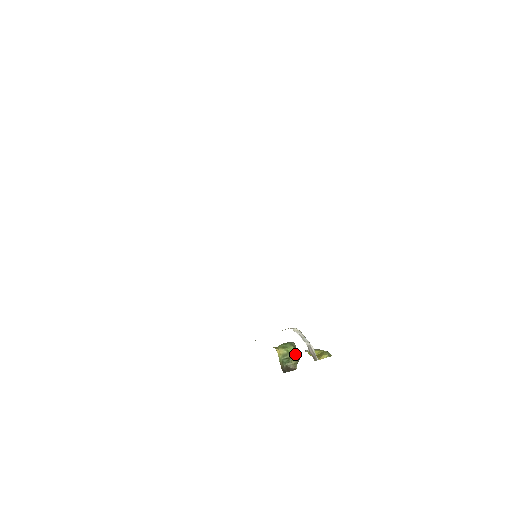
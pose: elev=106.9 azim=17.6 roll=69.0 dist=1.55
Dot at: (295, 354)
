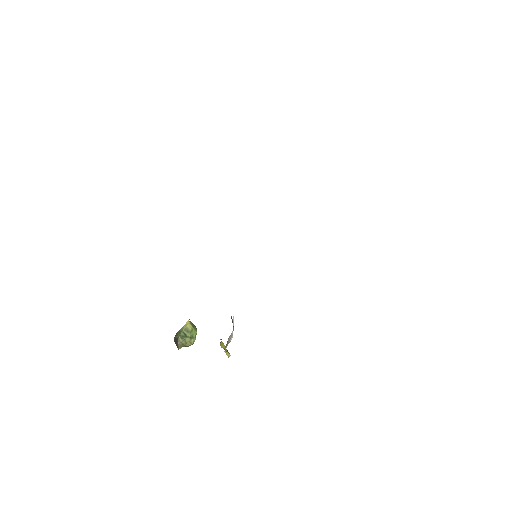
Dot at: (192, 339)
